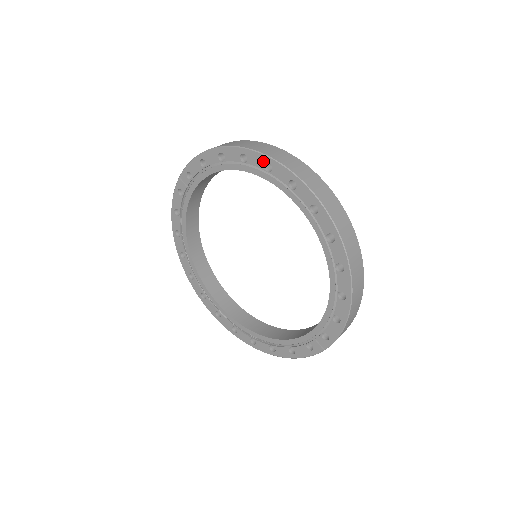
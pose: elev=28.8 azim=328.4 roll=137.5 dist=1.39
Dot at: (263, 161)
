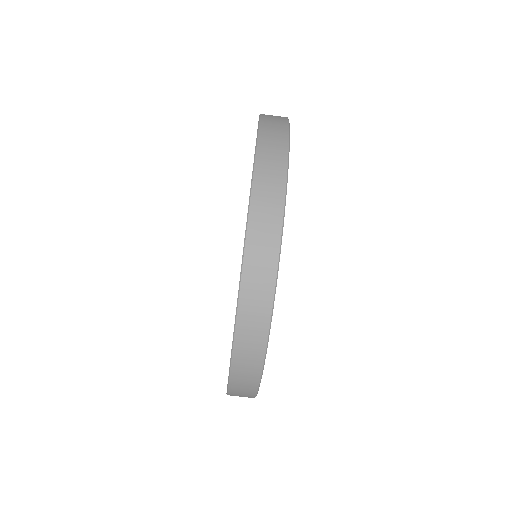
Dot at: (249, 197)
